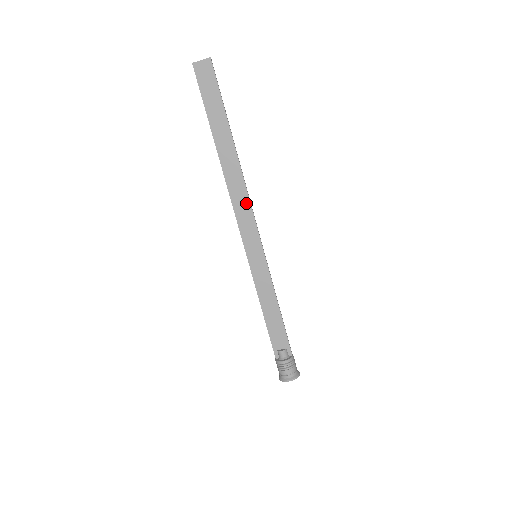
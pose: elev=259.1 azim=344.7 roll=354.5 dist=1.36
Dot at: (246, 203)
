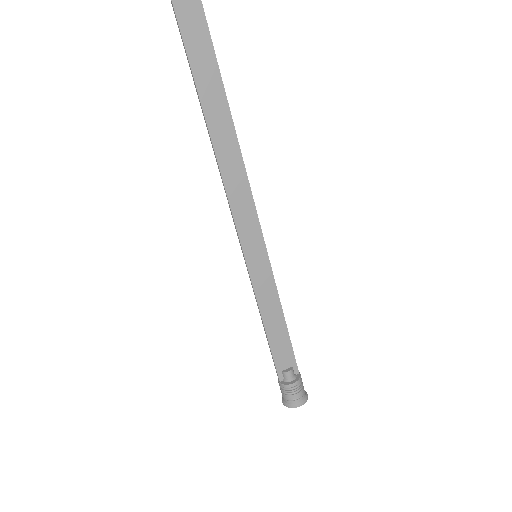
Dot at: (244, 185)
